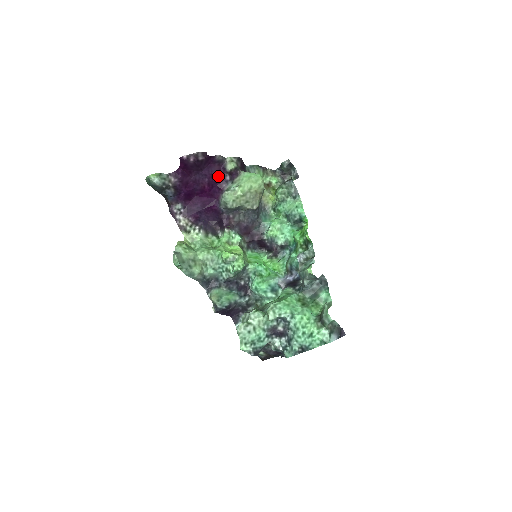
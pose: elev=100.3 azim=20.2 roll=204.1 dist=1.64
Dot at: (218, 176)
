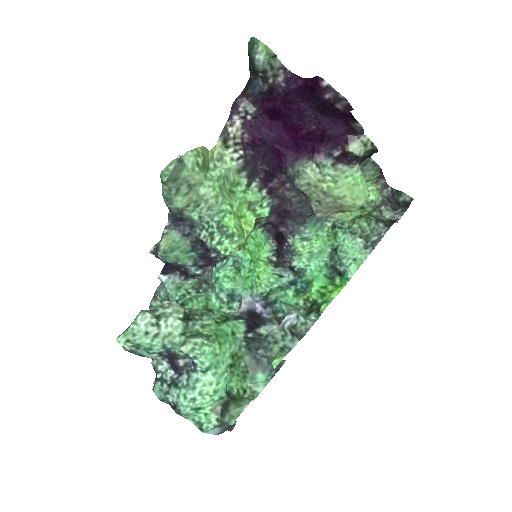
Dot at: (330, 139)
